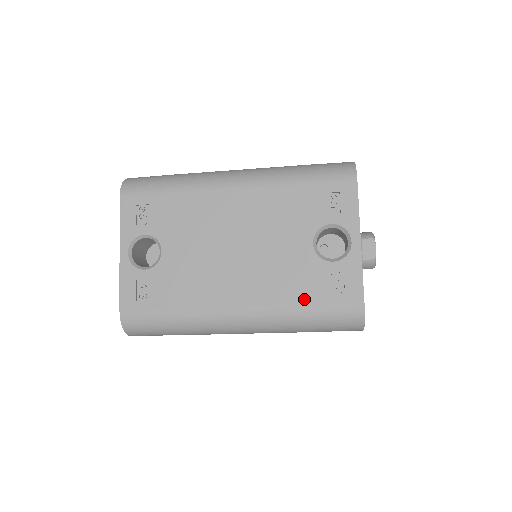
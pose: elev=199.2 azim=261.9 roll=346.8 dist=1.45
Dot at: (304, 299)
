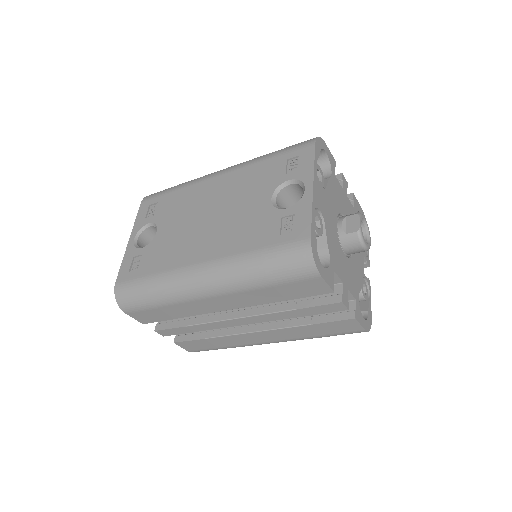
Dot at: (256, 244)
